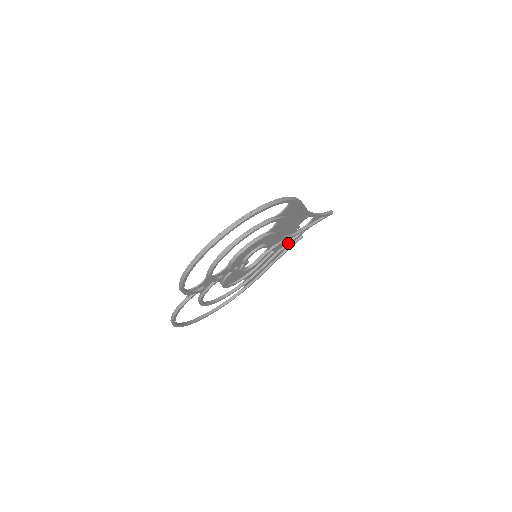
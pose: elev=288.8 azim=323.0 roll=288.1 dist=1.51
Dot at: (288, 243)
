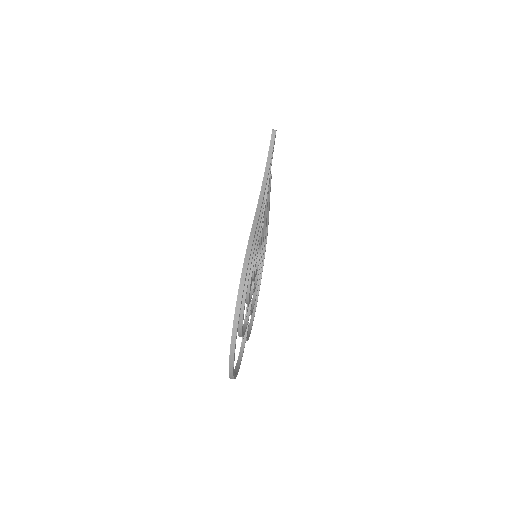
Dot at: (266, 201)
